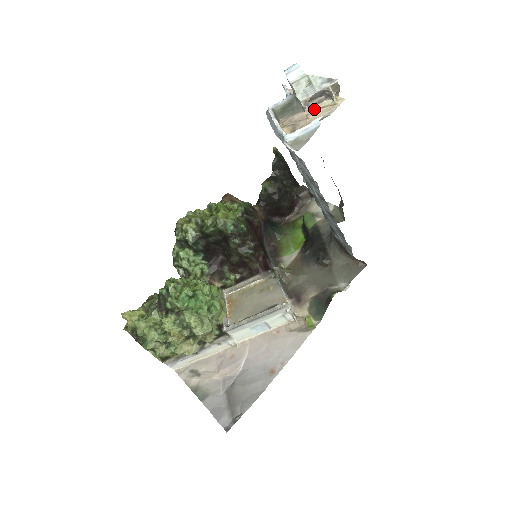
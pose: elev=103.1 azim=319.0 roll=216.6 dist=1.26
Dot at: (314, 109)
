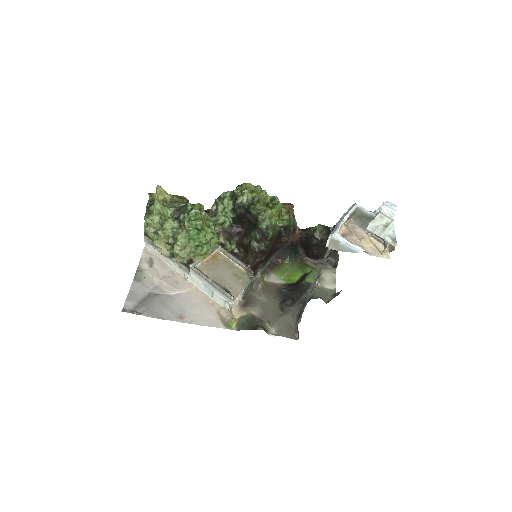
Dot at: (371, 240)
